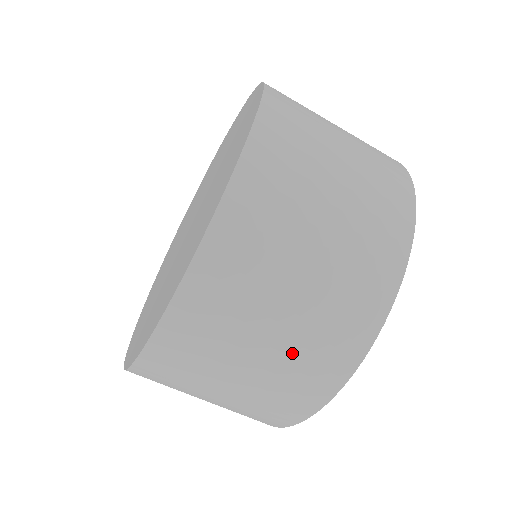
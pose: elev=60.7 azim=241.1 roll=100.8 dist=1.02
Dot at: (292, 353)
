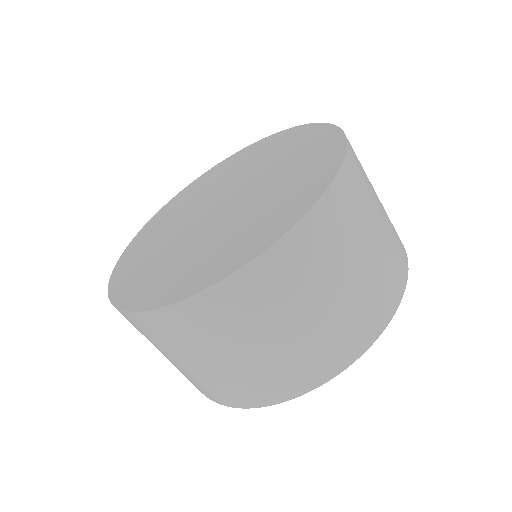
Dot at: (377, 268)
